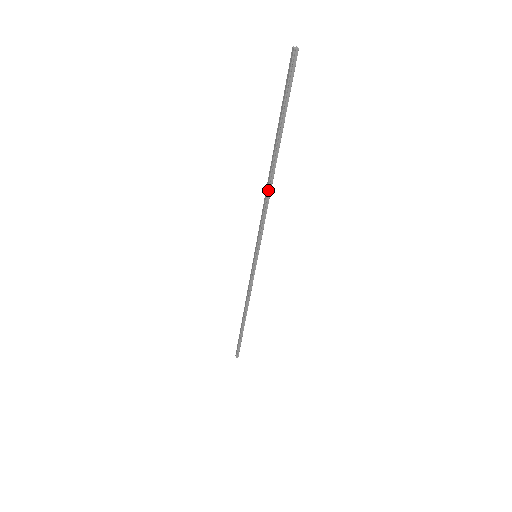
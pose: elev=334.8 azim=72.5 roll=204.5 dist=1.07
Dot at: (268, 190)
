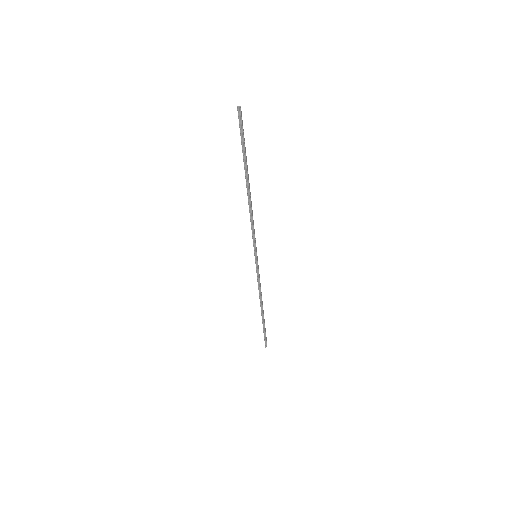
Dot at: (249, 203)
